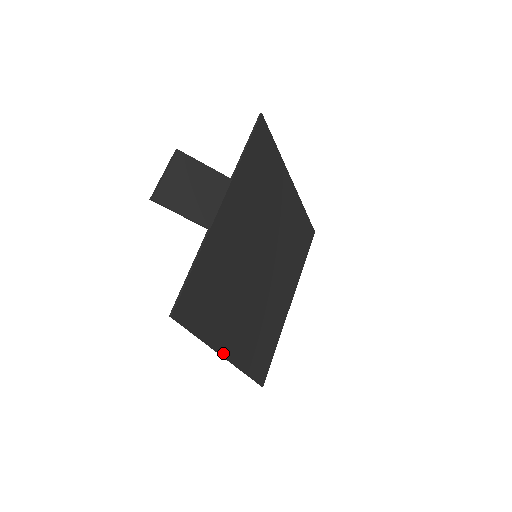
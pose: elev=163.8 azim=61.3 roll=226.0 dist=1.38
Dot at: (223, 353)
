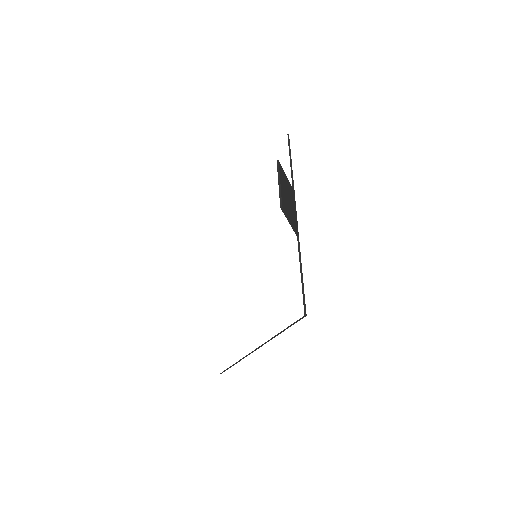
Dot at: occluded
